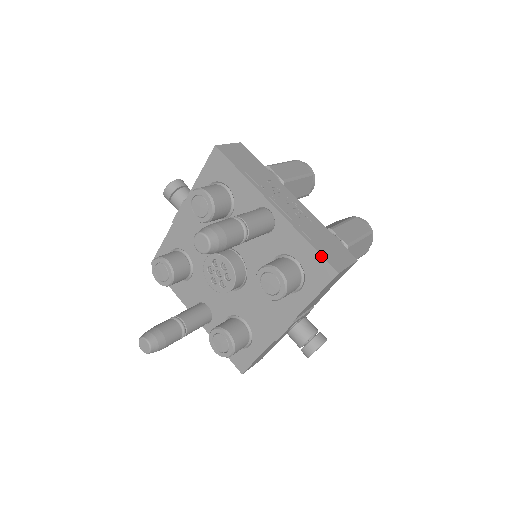
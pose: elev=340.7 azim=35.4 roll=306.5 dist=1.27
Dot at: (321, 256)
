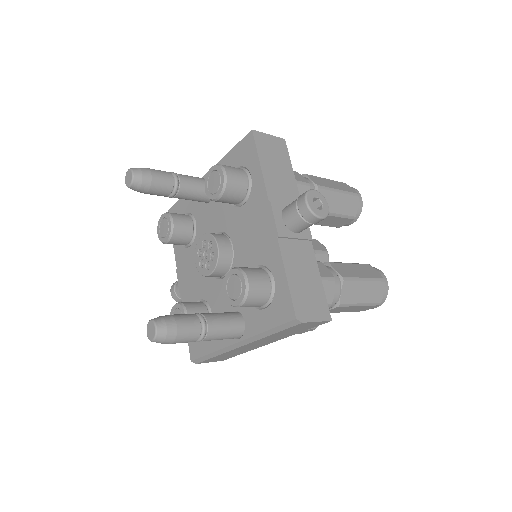
Dot at: (239, 143)
